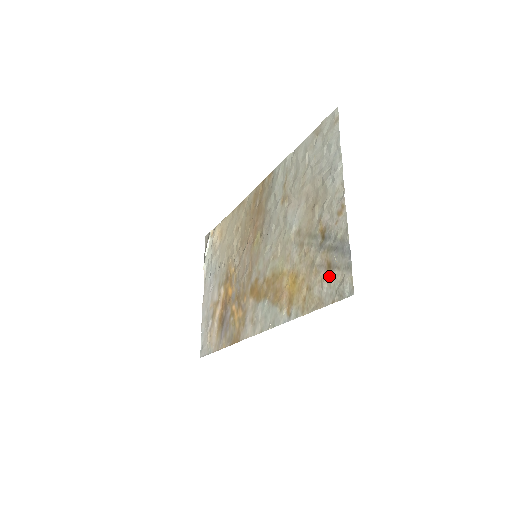
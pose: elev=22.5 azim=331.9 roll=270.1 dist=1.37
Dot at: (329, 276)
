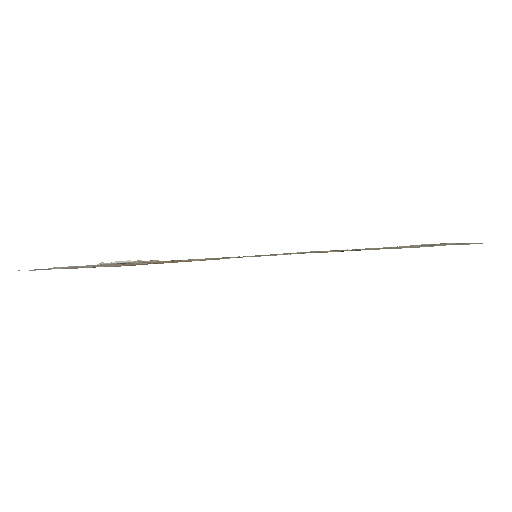
Dot at: (435, 245)
